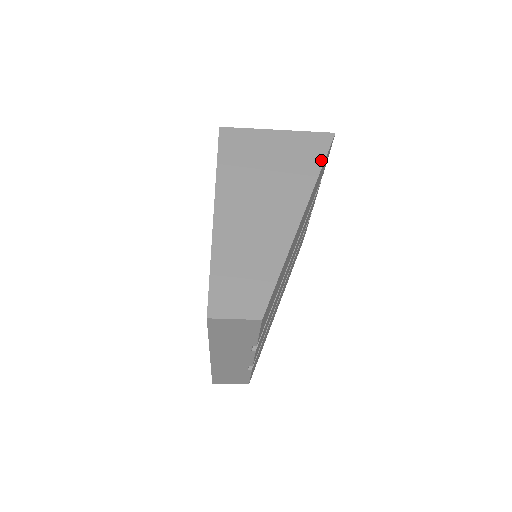
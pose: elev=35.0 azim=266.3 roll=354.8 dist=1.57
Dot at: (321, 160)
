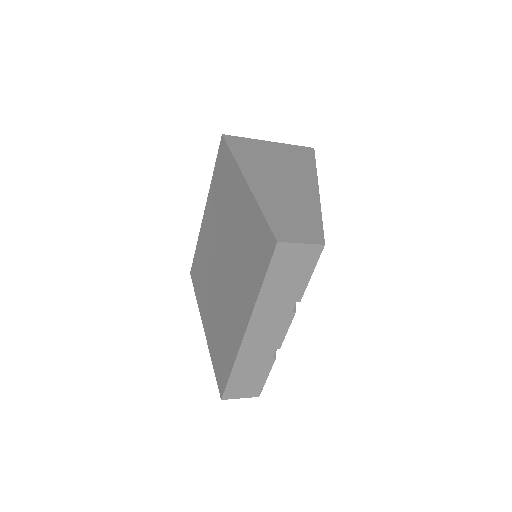
Dot at: (313, 160)
